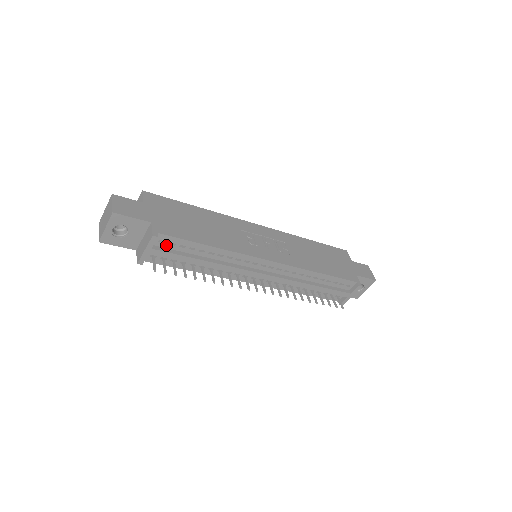
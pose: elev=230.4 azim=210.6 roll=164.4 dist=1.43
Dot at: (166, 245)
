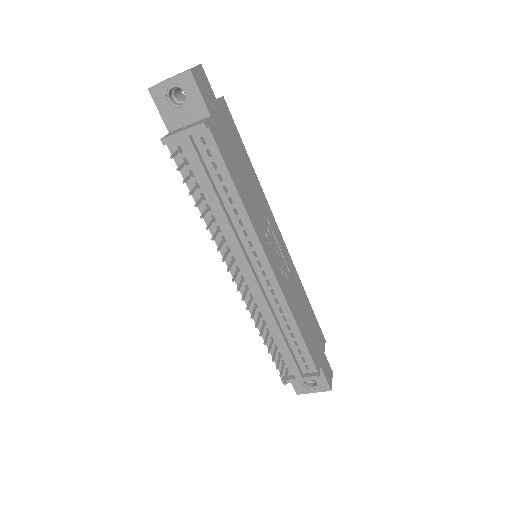
Dot at: (203, 149)
